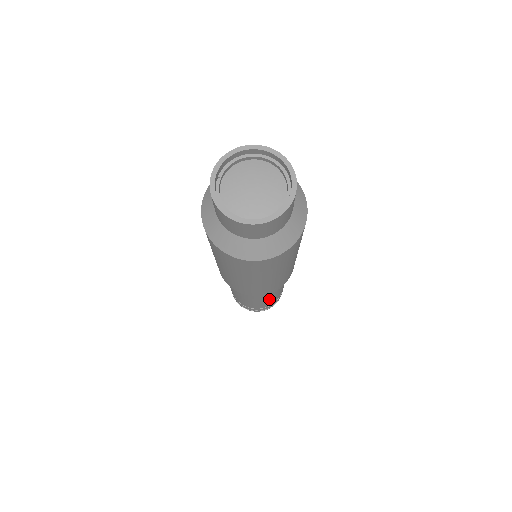
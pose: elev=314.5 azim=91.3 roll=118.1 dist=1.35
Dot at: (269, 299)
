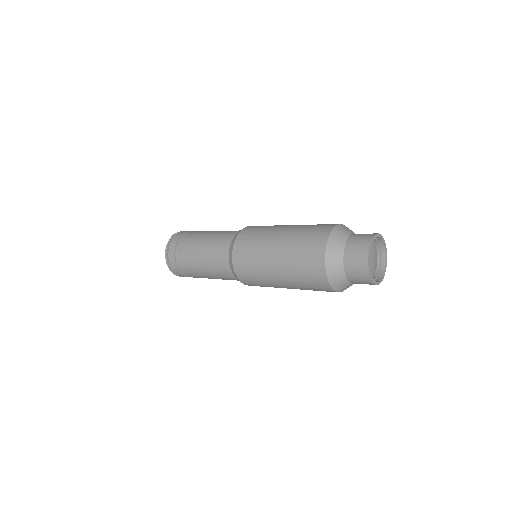
Dot at: occluded
